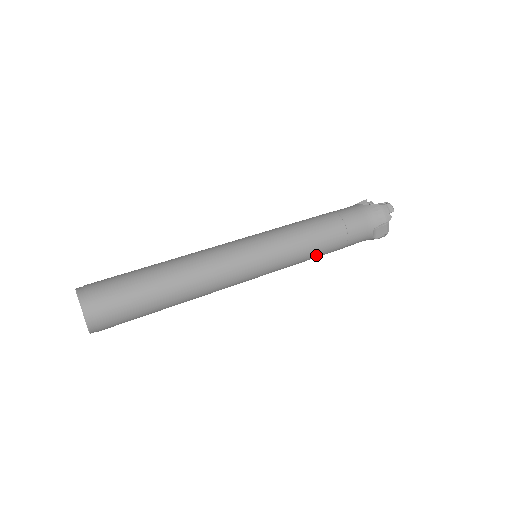
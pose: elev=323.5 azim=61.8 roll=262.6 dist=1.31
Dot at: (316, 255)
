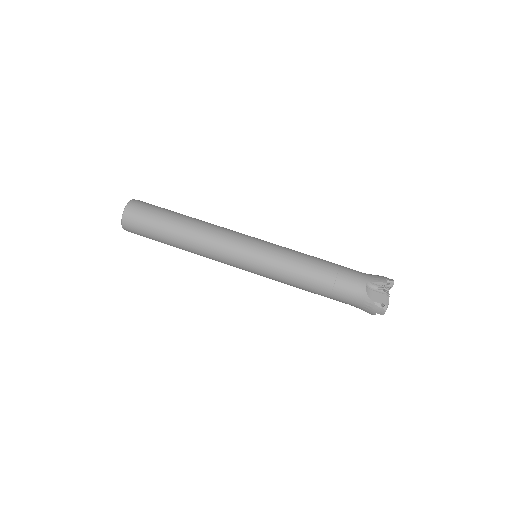
Dot at: occluded
